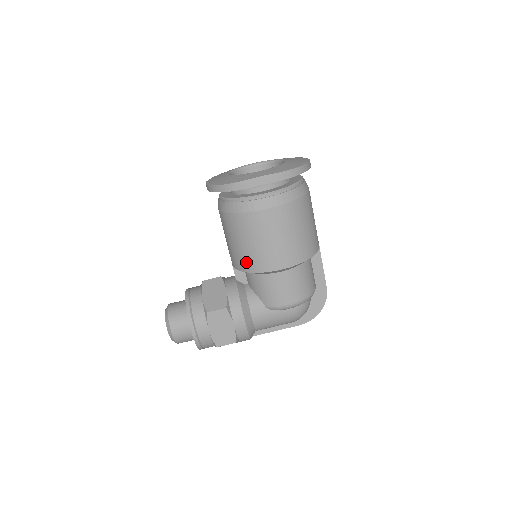
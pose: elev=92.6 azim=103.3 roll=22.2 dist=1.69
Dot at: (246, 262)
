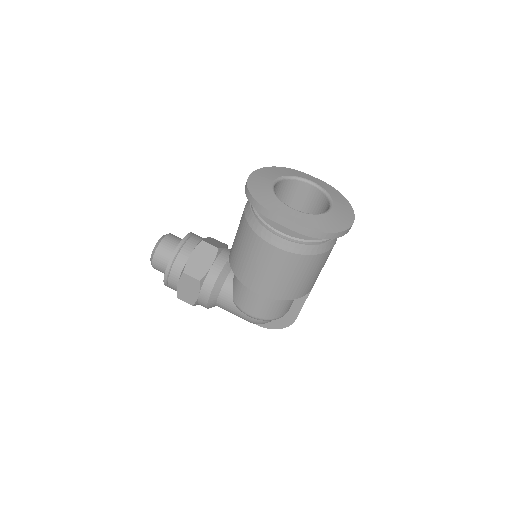
Dot at: (236, 264)
